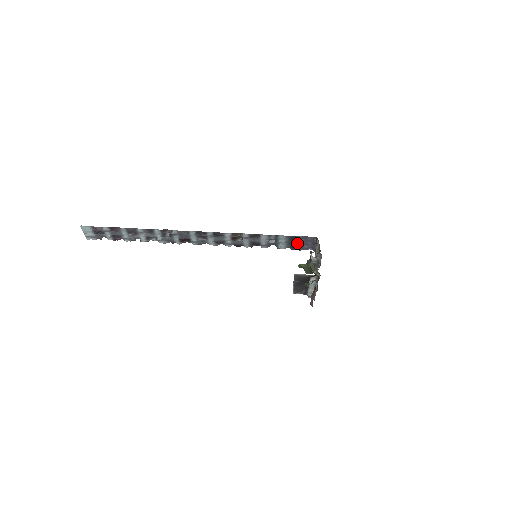
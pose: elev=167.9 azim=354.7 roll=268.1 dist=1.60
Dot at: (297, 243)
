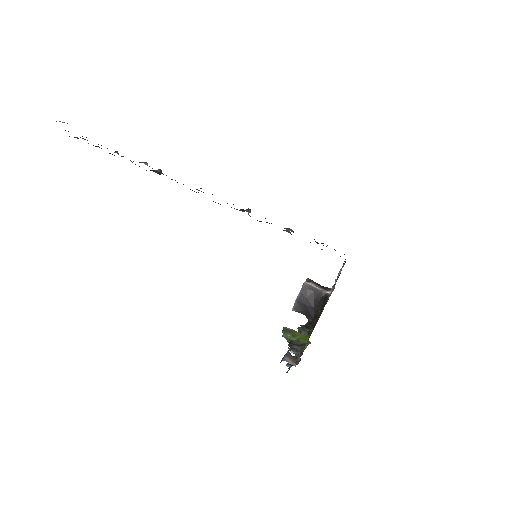
Dot at: occluded
